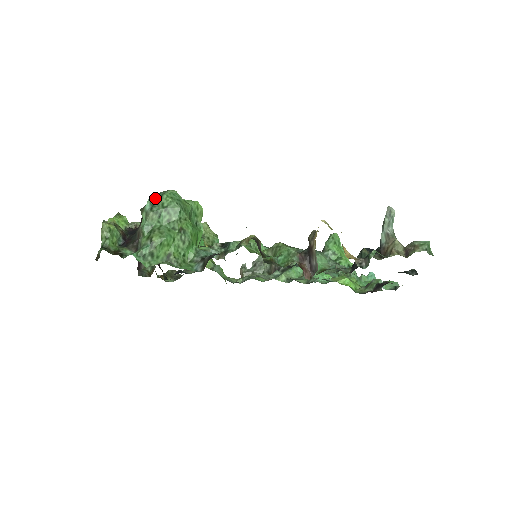
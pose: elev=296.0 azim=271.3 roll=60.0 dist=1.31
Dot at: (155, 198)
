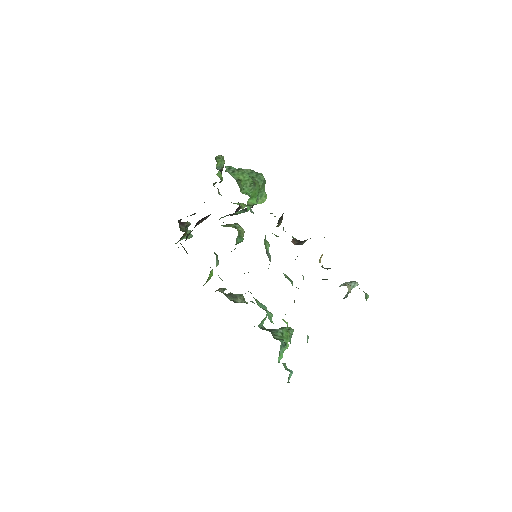
Dot at: occluded
